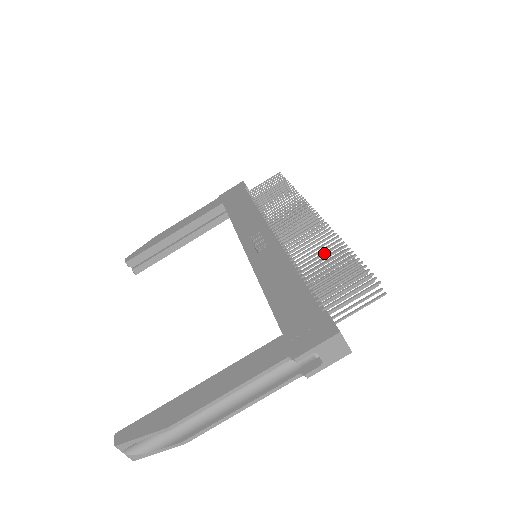
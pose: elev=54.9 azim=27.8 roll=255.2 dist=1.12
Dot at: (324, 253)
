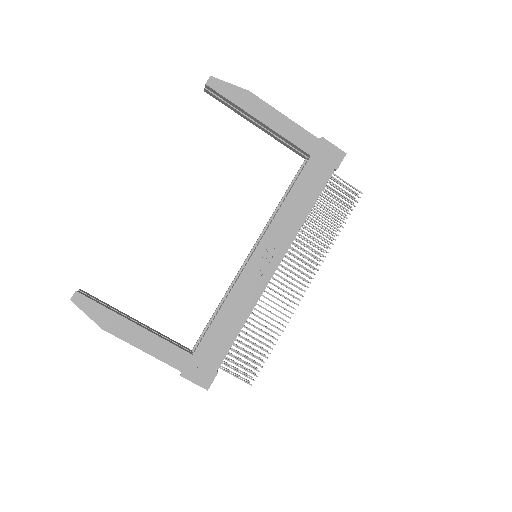
Dot at: (267, 328)
